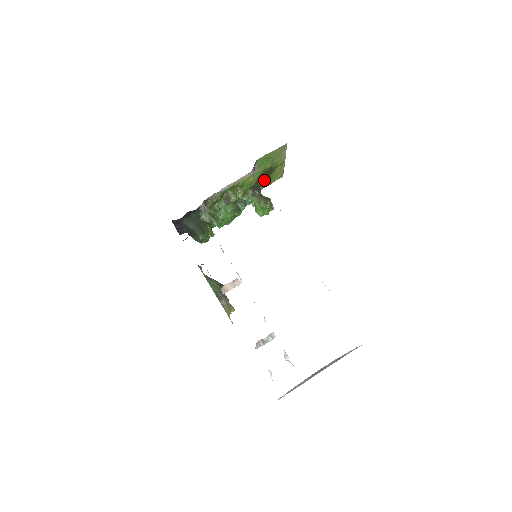
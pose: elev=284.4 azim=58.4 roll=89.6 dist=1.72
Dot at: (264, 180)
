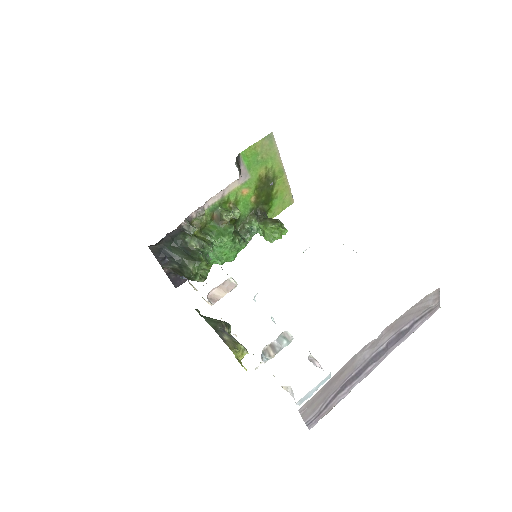
Dot at: (267, 200)
